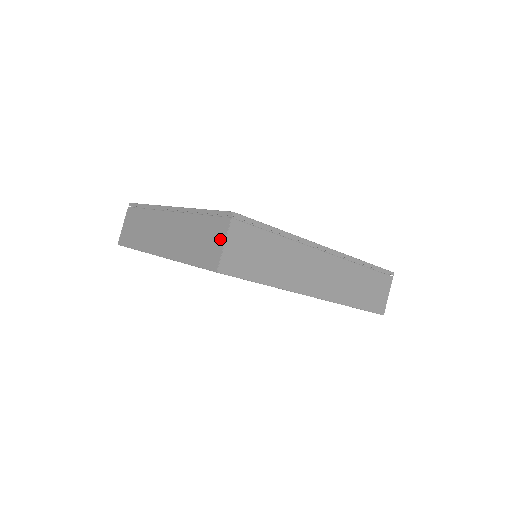
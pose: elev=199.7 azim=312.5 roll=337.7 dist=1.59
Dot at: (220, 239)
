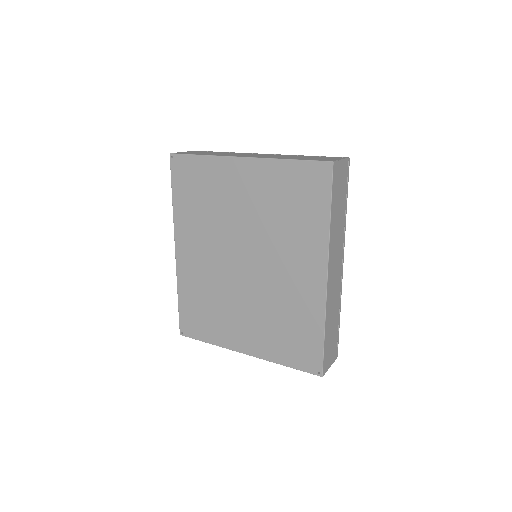
Dot at: (336, 158)
